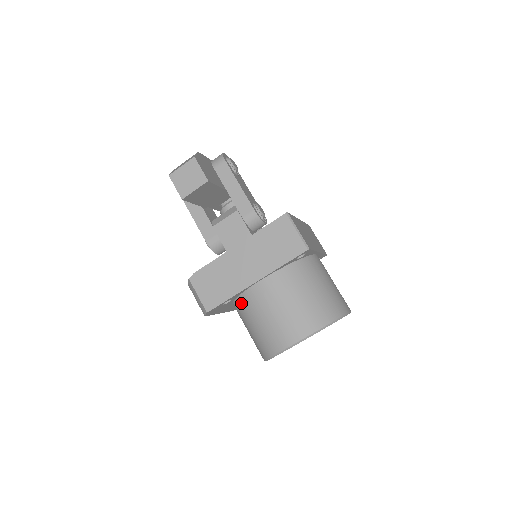
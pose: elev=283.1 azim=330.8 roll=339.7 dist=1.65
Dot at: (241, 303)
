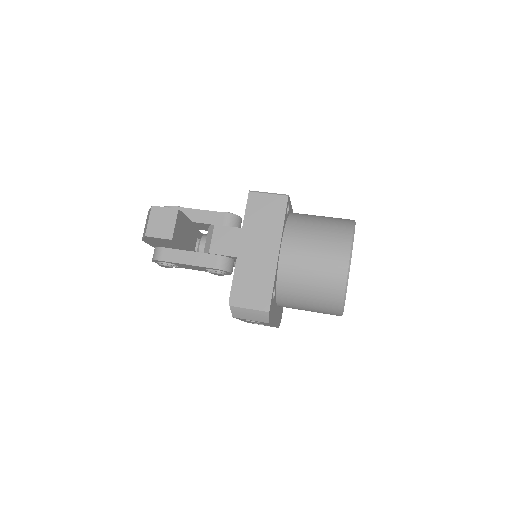
Dot at: (284, 284)
